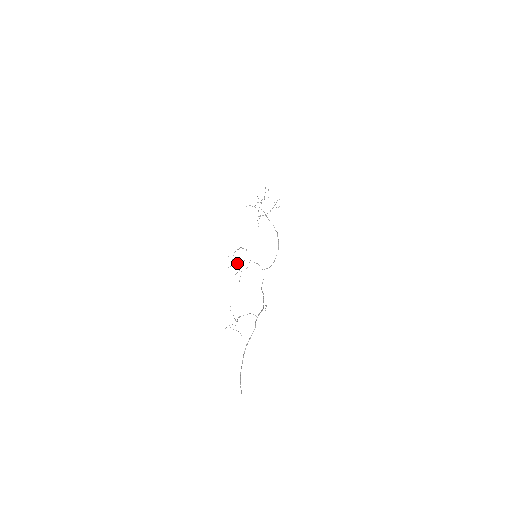
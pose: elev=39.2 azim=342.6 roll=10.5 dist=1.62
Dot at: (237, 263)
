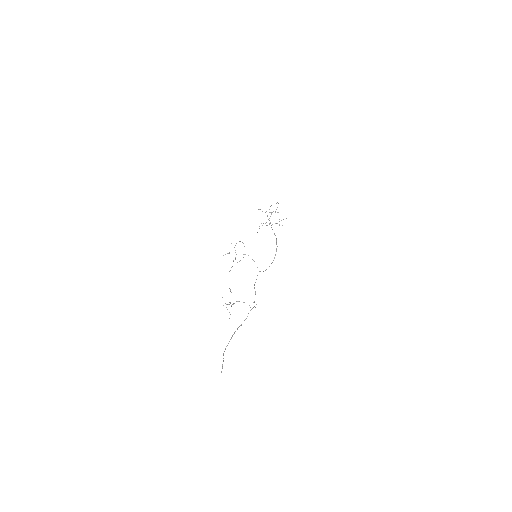
Dot at: occluded
